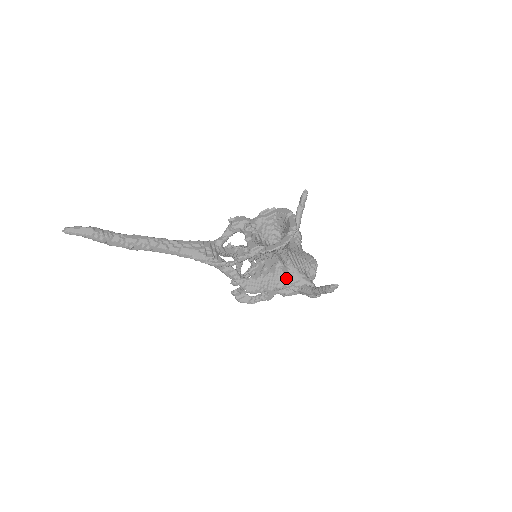
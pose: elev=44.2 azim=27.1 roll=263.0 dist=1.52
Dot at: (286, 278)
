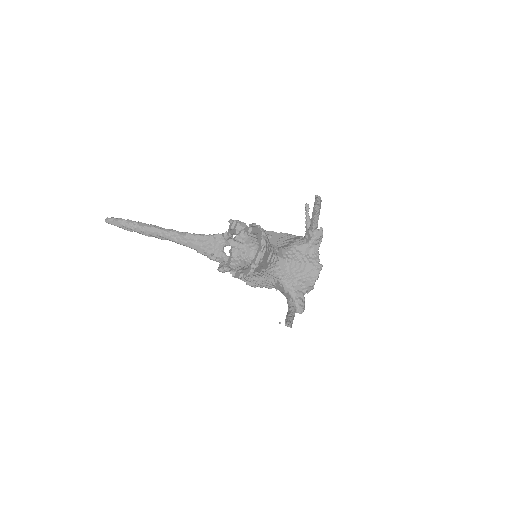
Dot at: (278, 284)
